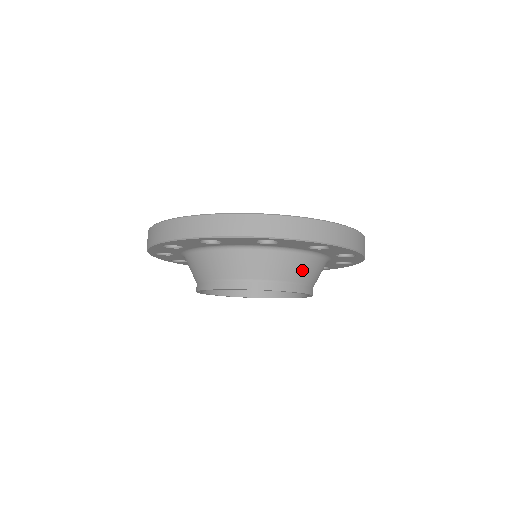
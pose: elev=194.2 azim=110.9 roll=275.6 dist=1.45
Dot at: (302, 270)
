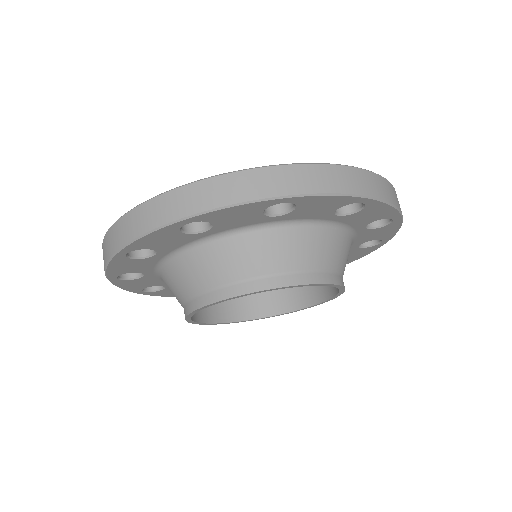
Dot at: (232, 262)
